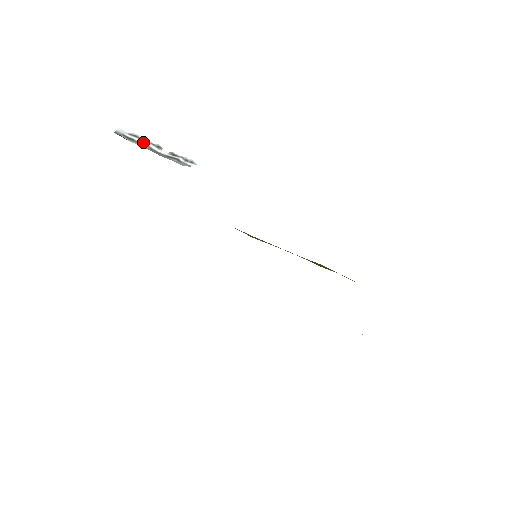
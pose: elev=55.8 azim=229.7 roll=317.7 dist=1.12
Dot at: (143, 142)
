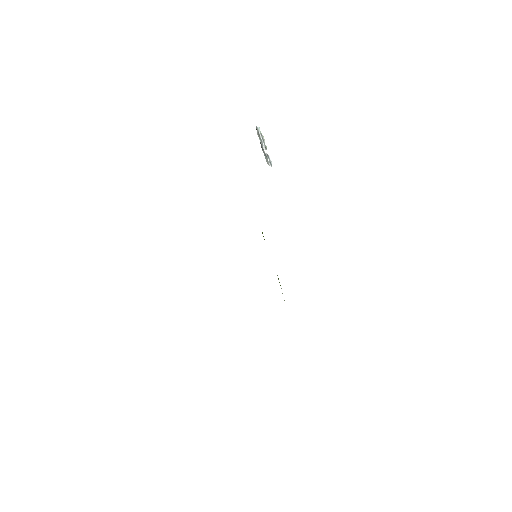
Dot at: (262, 140)
